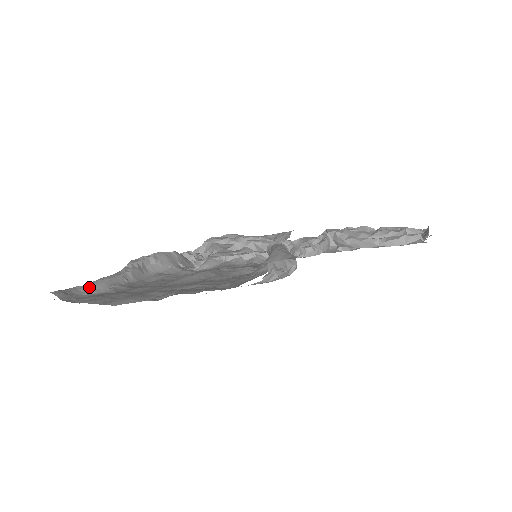
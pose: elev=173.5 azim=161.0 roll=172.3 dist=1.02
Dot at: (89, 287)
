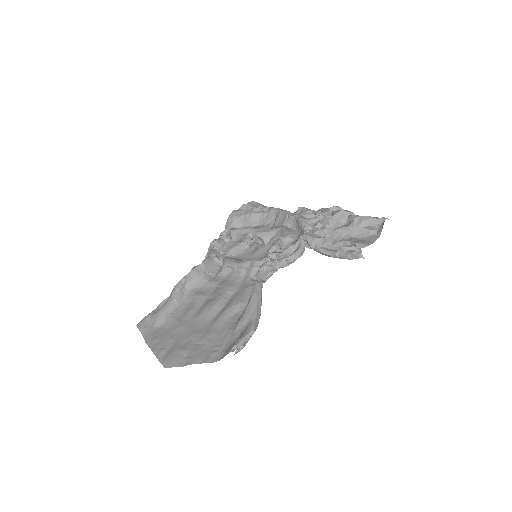
Dot at: (155, 320)
